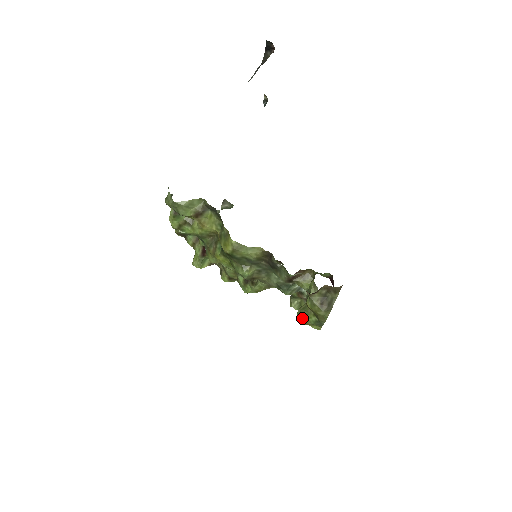
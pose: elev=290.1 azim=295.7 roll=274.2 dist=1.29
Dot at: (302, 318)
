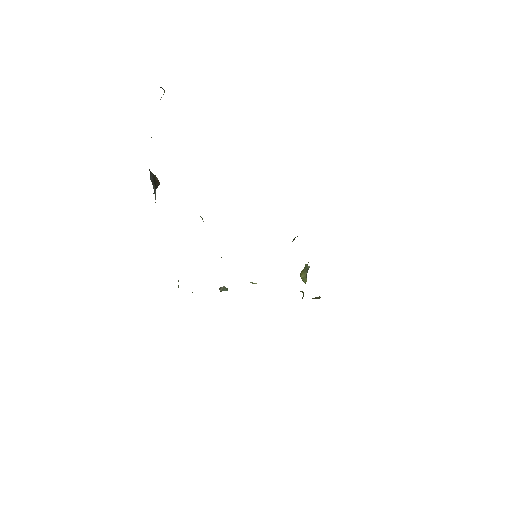
Dot at: occluded
